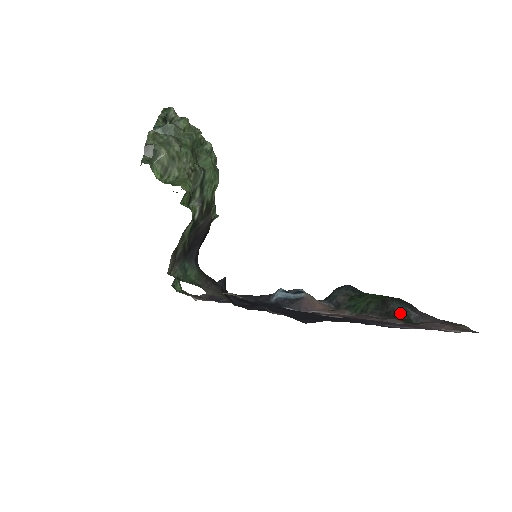
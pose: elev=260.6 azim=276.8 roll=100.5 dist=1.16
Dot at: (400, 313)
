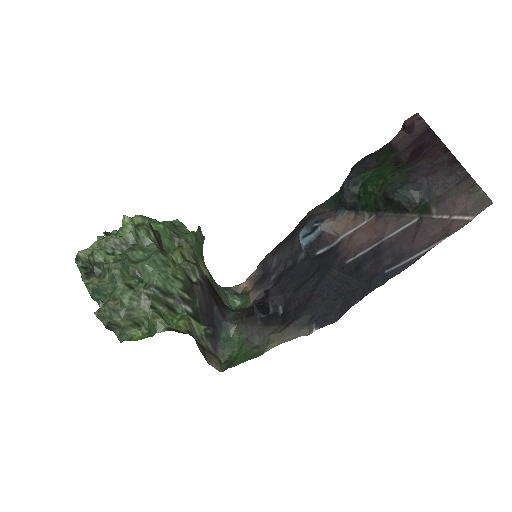
Dot at: (408, 202)
